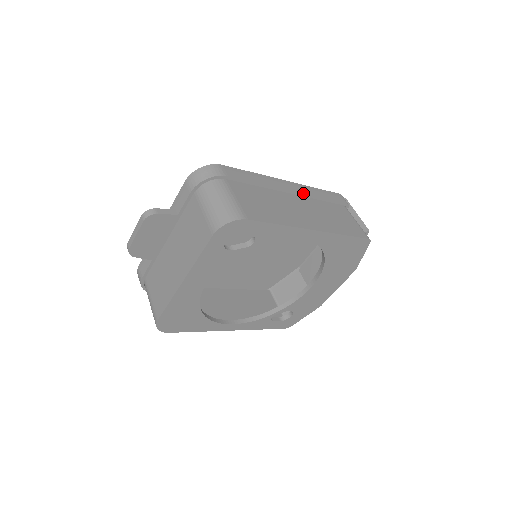
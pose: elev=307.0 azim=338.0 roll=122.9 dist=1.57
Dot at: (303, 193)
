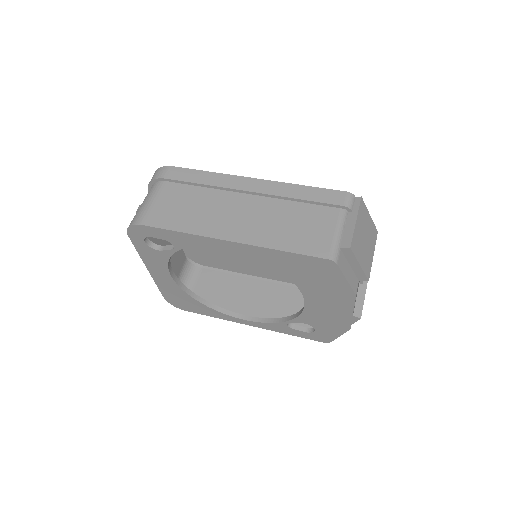
Dot at: (264, 193)
